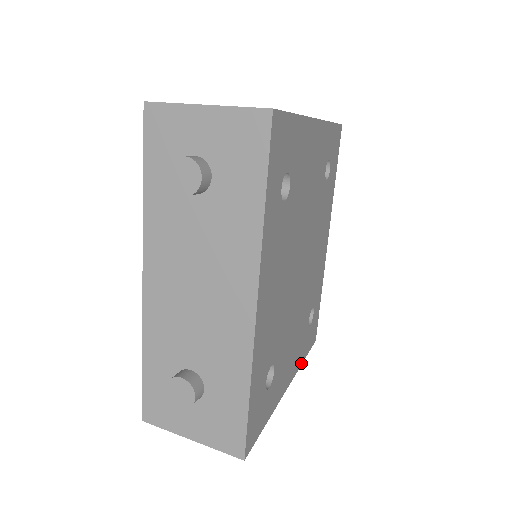
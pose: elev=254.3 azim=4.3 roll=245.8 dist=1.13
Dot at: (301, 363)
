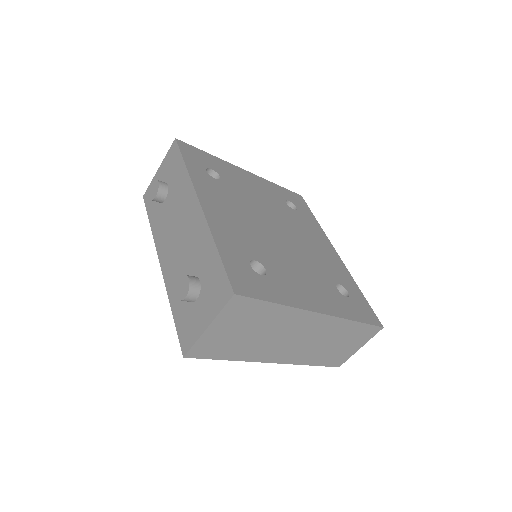
Dot at: (348, 318)
